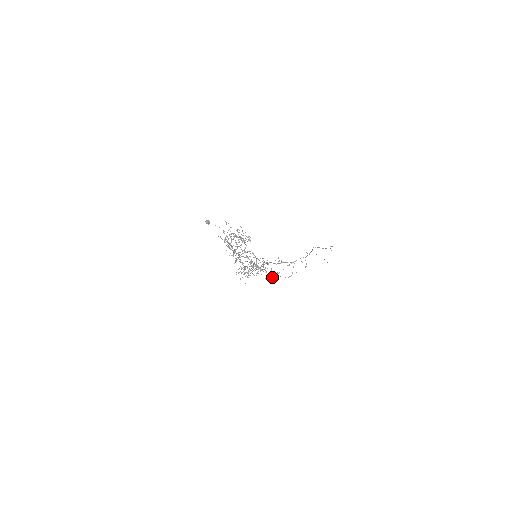
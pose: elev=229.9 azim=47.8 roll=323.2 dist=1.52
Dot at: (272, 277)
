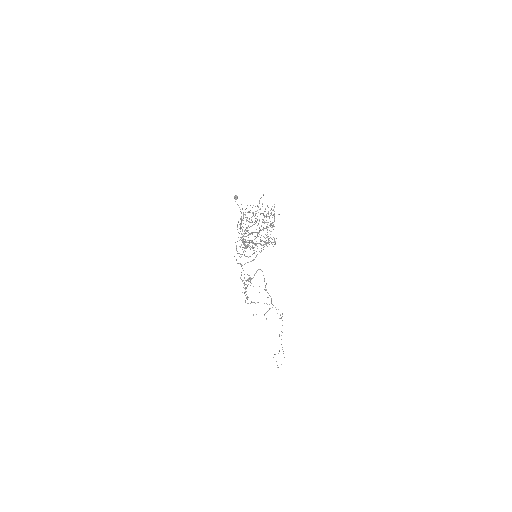
Dot at: occluded
